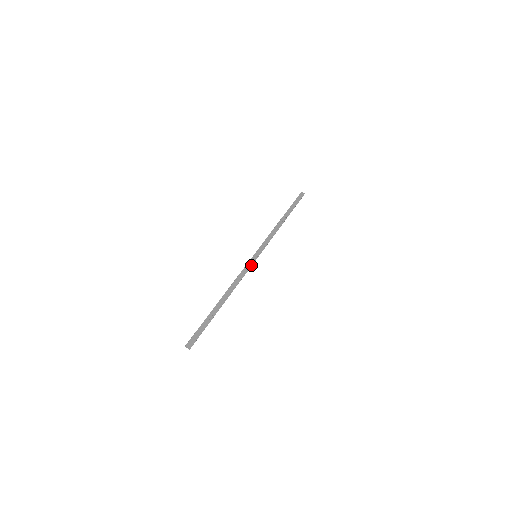
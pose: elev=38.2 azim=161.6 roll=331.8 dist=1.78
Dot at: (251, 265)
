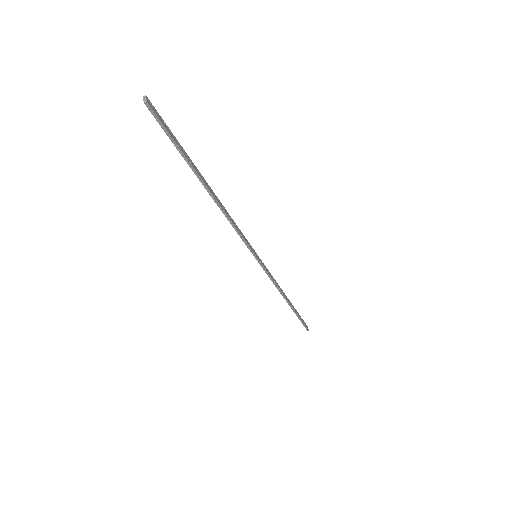
Dot at: (249, 246)
